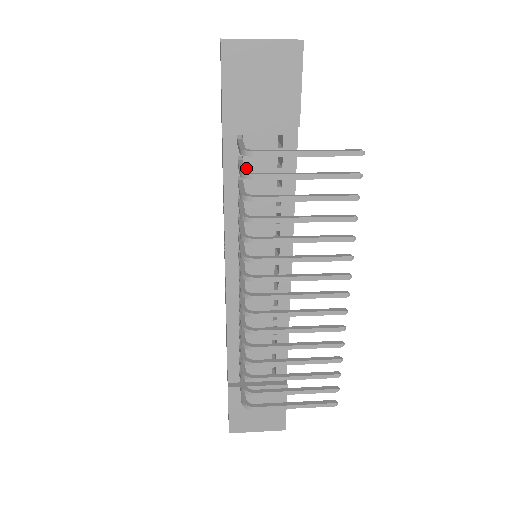
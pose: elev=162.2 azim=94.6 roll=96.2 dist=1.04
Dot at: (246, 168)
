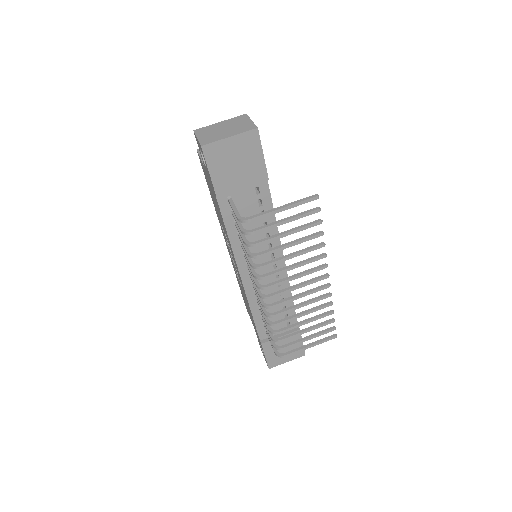
Dot at: occluded
